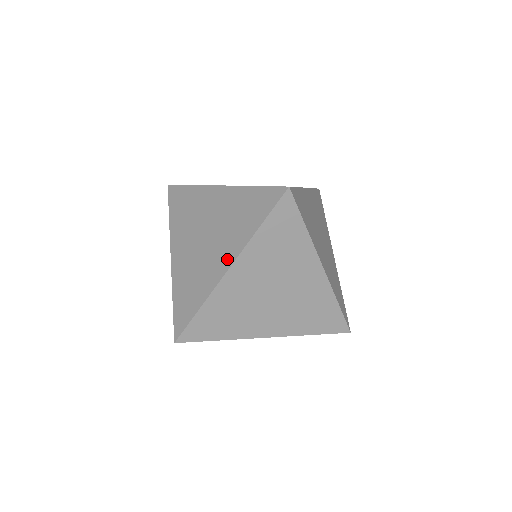
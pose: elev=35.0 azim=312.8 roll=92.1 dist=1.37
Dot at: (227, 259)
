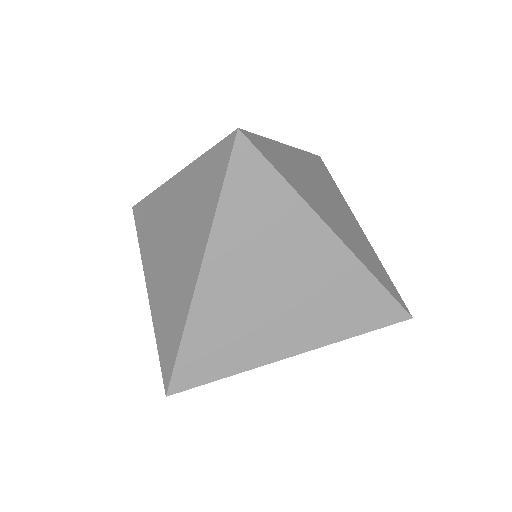
Dot at: (195, 259)
